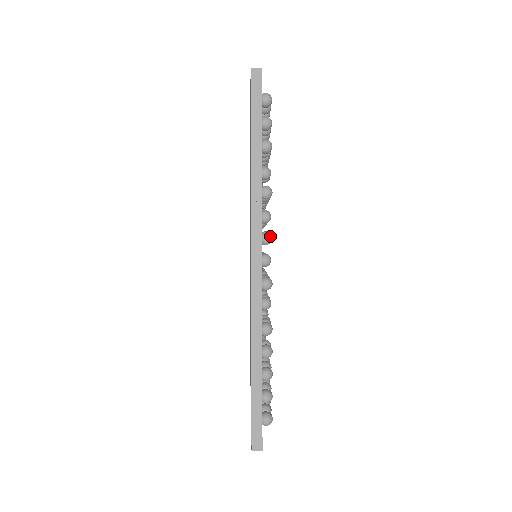
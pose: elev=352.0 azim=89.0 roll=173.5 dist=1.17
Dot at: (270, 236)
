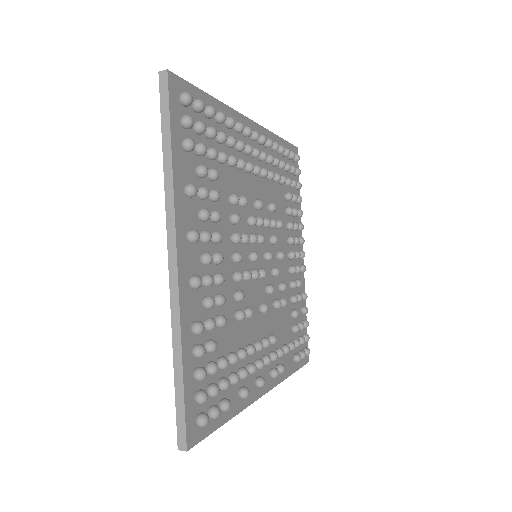
Dot at: (194, 234)
